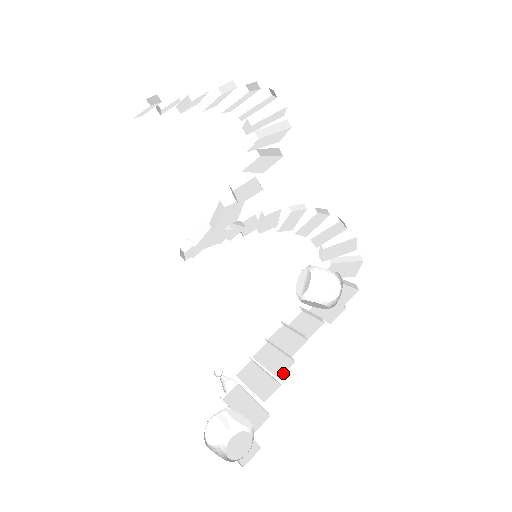
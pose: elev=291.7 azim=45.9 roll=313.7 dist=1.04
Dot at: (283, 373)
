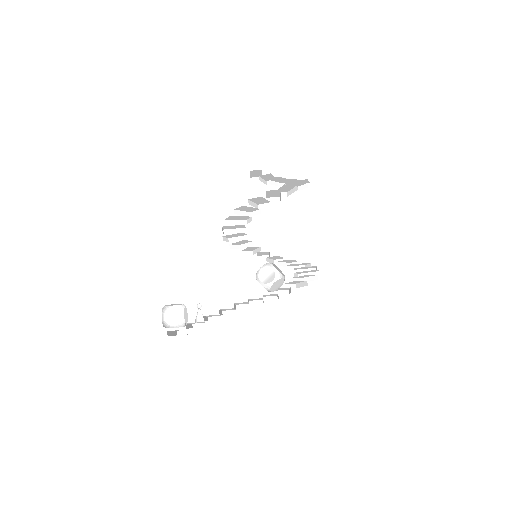
Dot at: occluded
